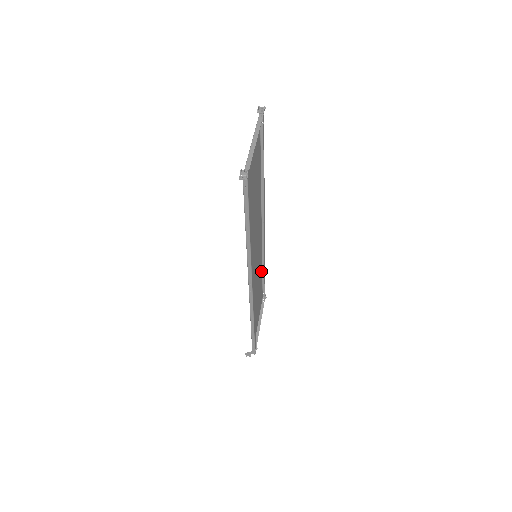
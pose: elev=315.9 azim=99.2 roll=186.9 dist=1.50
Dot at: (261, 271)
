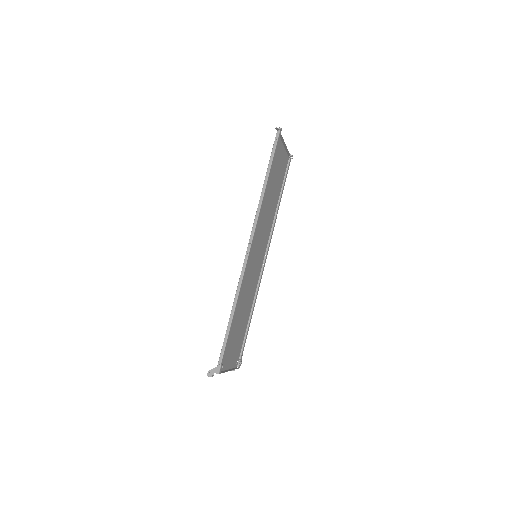
Dot at: (248, 316)
